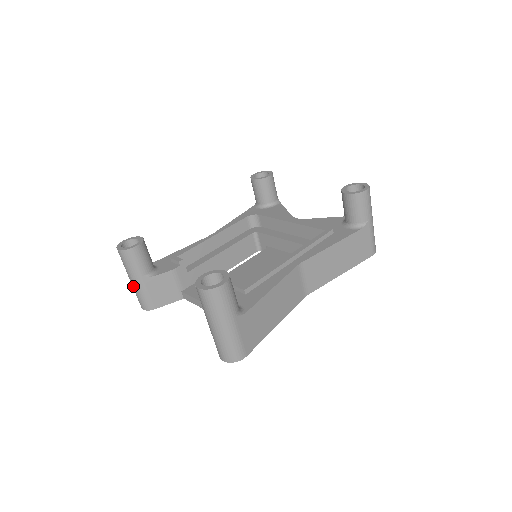
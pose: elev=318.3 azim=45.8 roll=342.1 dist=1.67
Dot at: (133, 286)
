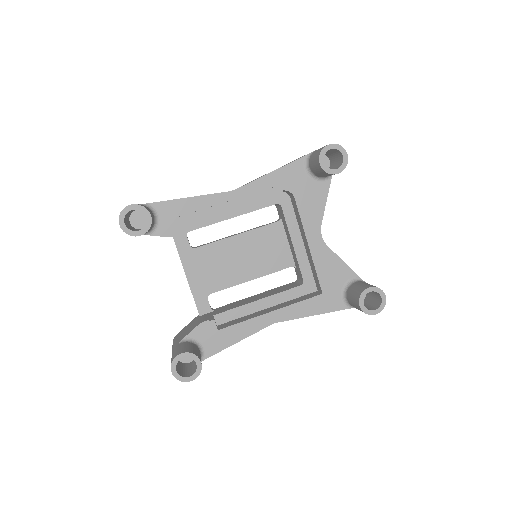
Dot at: occluded
